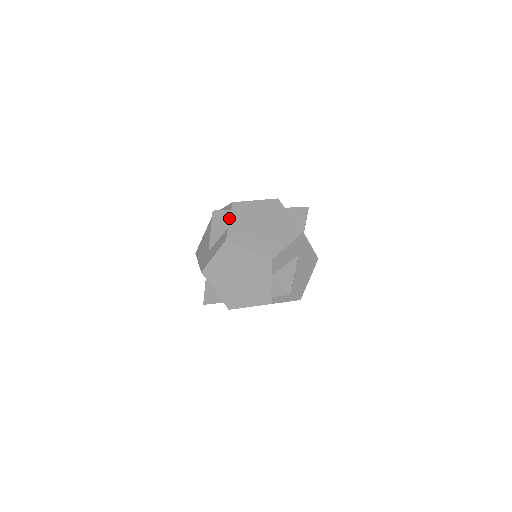
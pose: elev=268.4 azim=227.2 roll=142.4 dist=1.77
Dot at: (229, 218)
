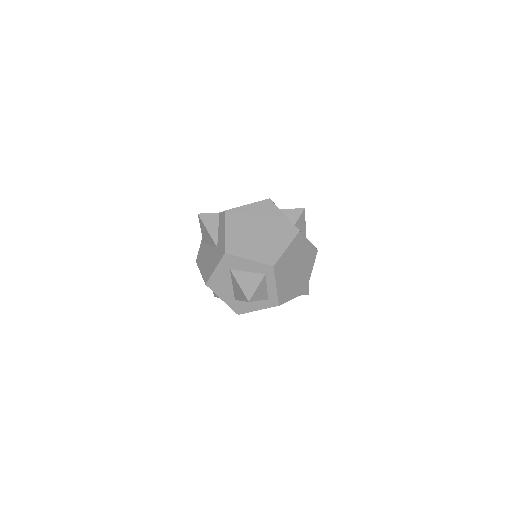
Dot at: occluded
